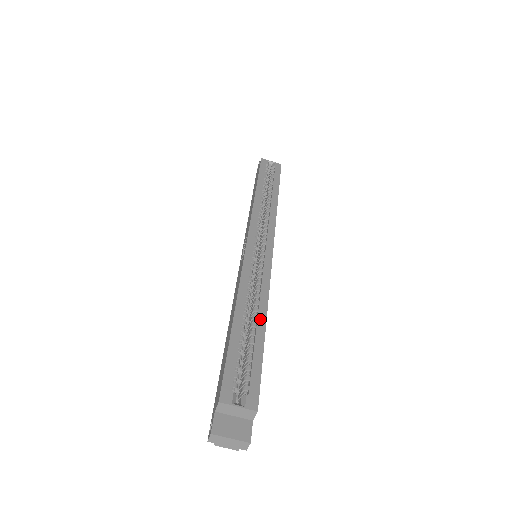
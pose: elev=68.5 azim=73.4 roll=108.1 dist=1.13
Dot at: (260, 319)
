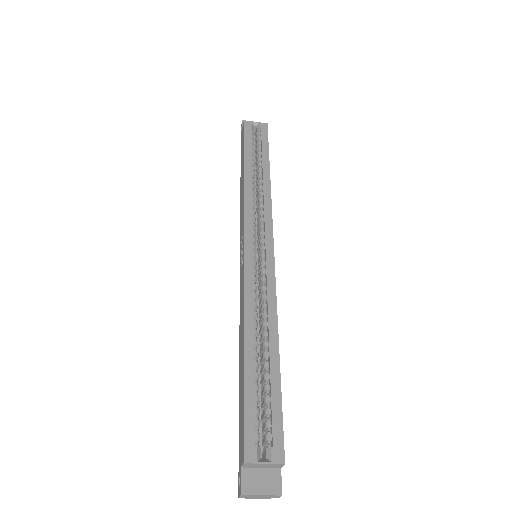
Dot at: (272, 347)
